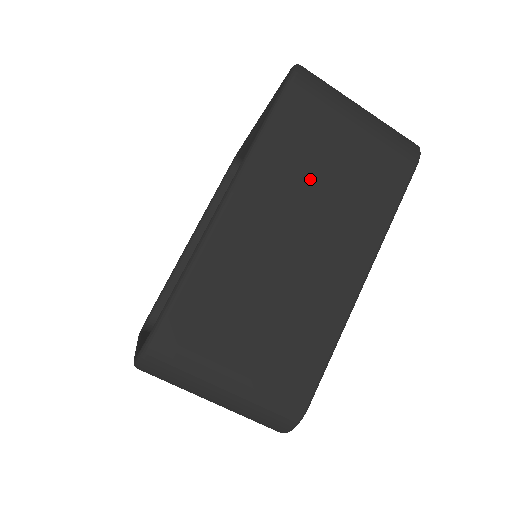
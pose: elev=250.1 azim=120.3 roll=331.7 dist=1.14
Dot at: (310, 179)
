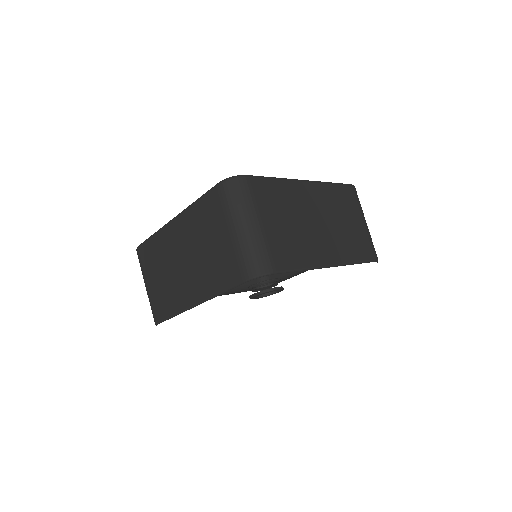
Dot at: (337, 213)
